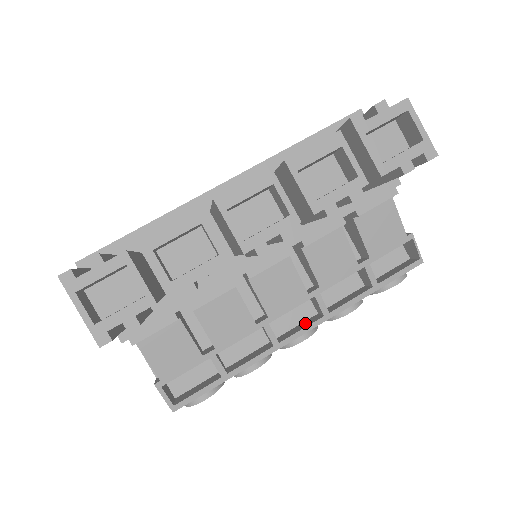
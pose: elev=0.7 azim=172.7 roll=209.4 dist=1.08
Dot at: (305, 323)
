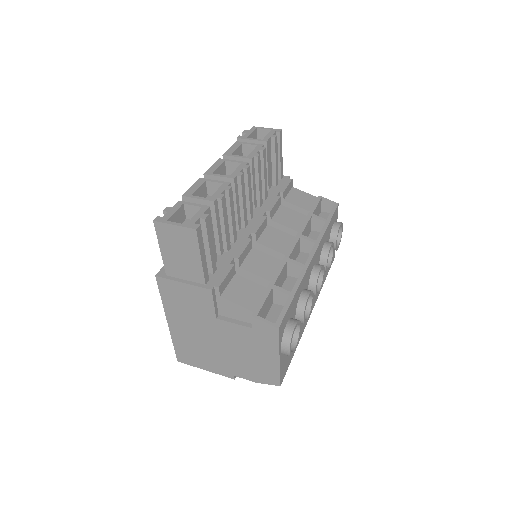
Dot at: occluded
